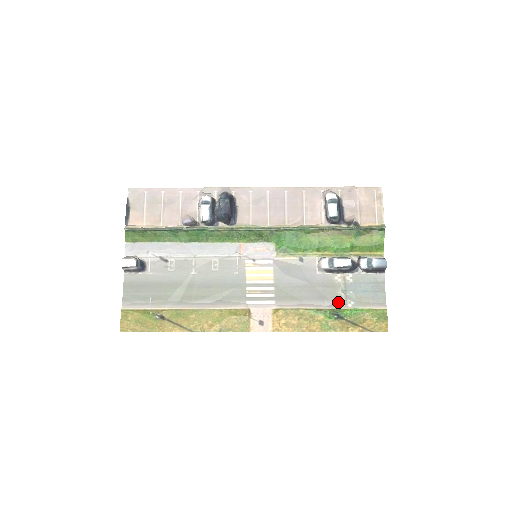
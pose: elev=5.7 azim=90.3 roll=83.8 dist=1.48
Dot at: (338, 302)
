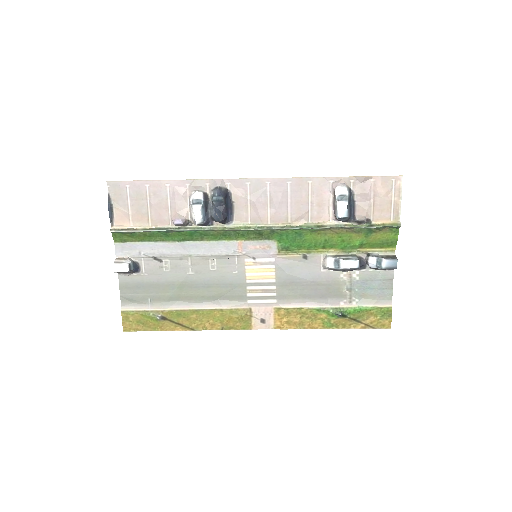
Dot at: (342, 300)
